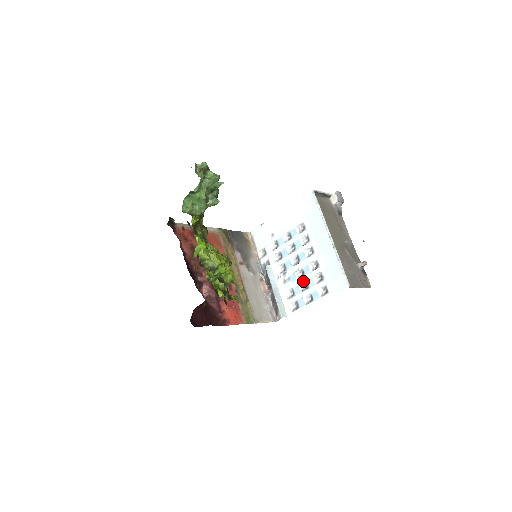
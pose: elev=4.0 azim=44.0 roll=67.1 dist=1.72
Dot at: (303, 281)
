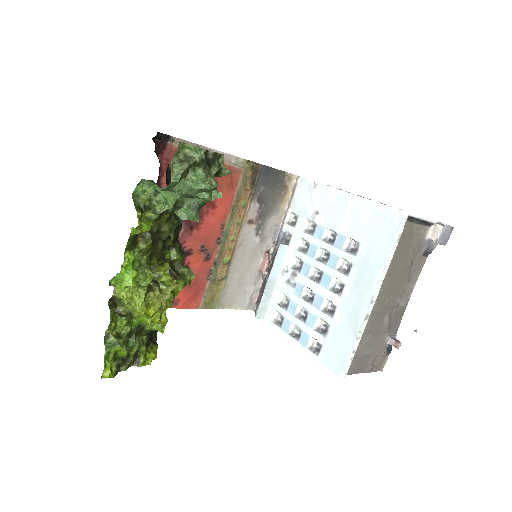
Dot at: (305, 308)
